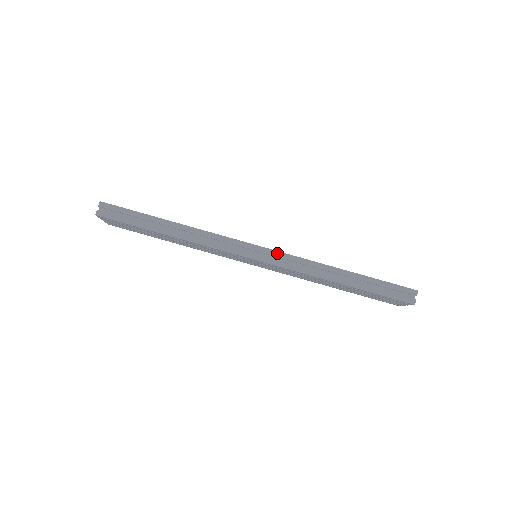
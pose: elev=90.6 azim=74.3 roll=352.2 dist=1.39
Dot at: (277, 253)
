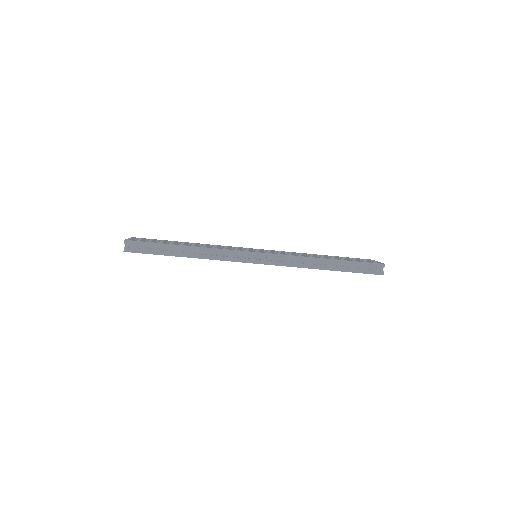
Dot at: (273, 255)
